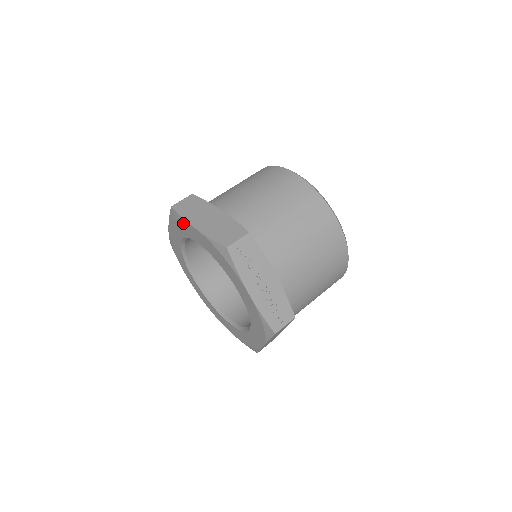
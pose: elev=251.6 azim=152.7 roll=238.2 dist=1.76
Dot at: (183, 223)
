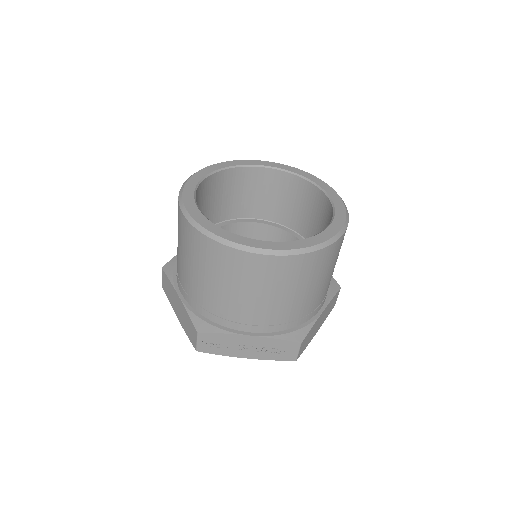
Dot at: occluded
